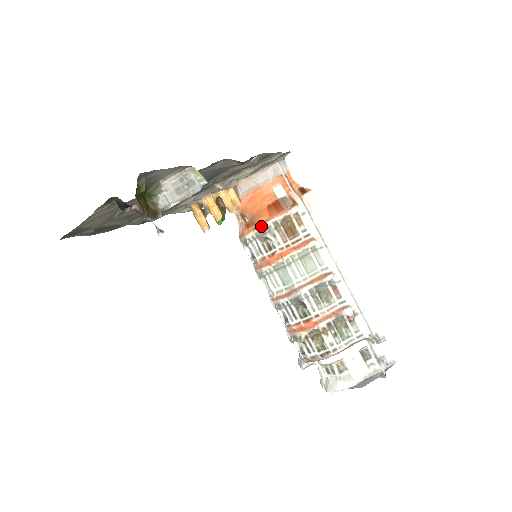
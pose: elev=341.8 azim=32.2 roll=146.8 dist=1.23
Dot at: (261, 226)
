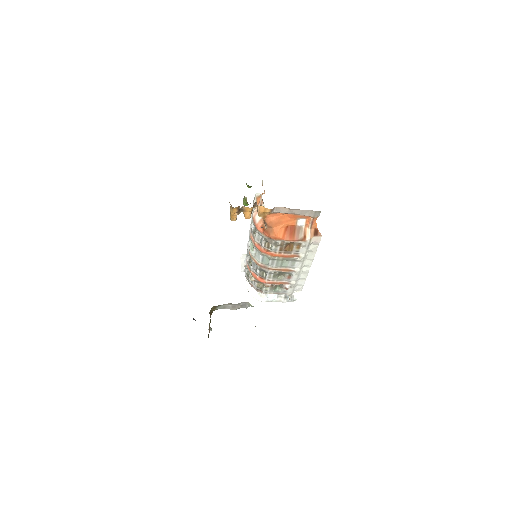
Dot at: (272, 239)
